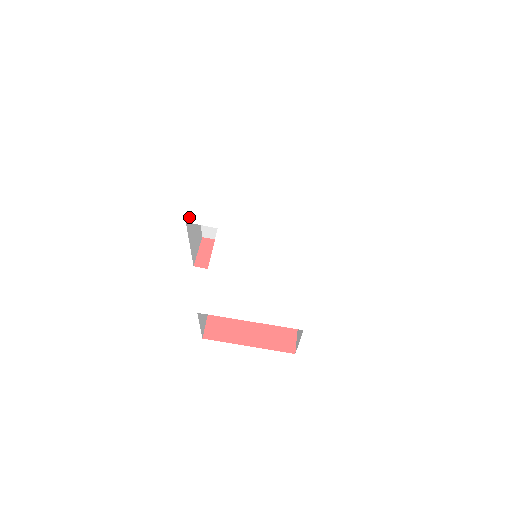
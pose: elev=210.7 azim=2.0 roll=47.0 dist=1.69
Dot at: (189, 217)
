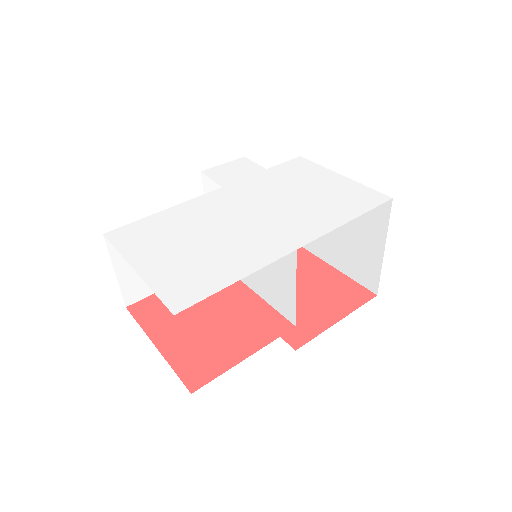
Dot at: (209, 169)
